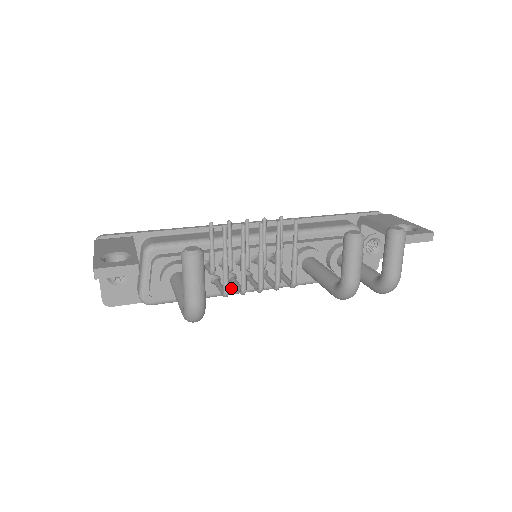
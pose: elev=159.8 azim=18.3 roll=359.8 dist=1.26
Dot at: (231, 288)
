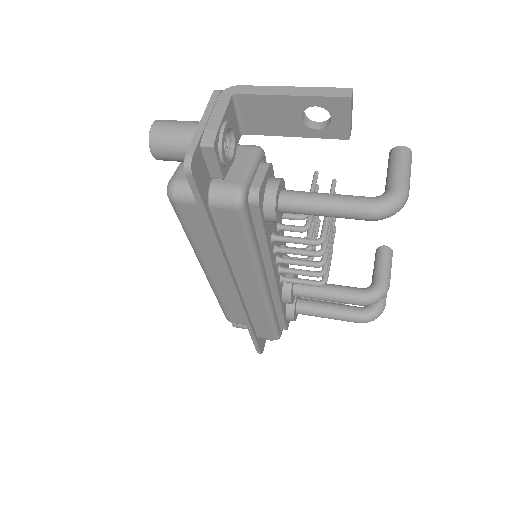
Dot at: (271, 259)
